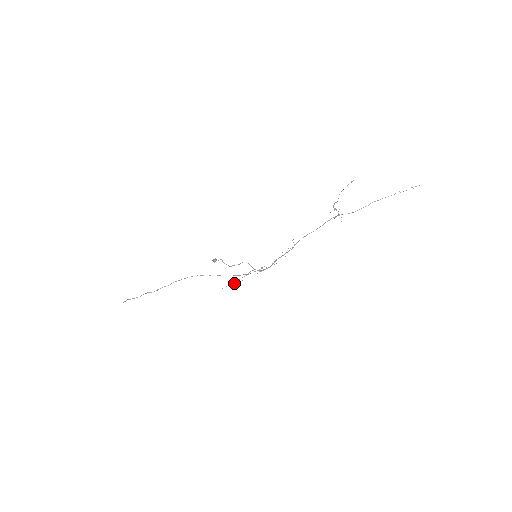
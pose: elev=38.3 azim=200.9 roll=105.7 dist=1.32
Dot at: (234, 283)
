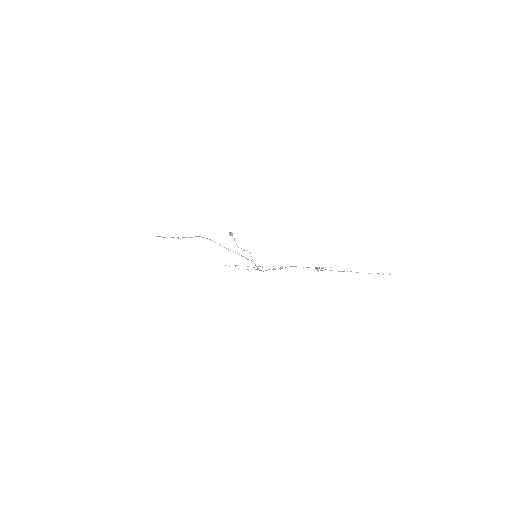
Dot at: occluded
